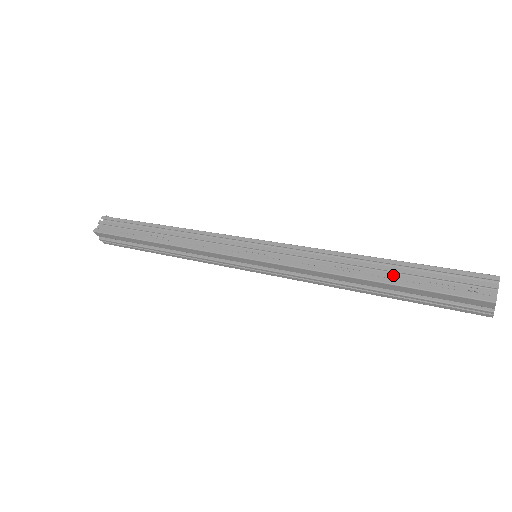
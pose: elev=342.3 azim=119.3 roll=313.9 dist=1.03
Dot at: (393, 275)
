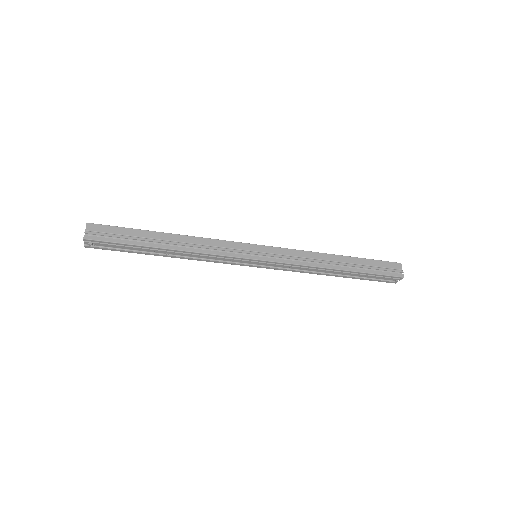
Dot at: occluded
